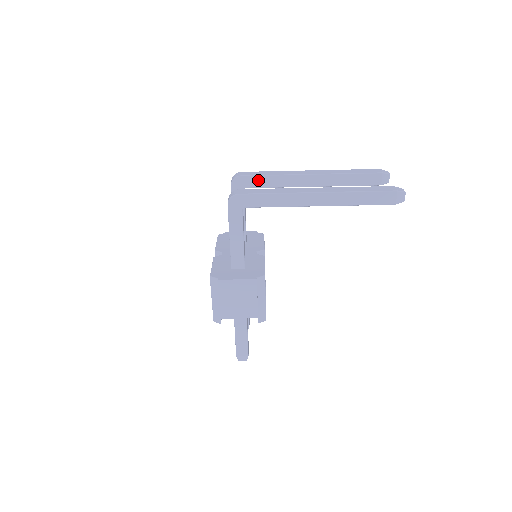
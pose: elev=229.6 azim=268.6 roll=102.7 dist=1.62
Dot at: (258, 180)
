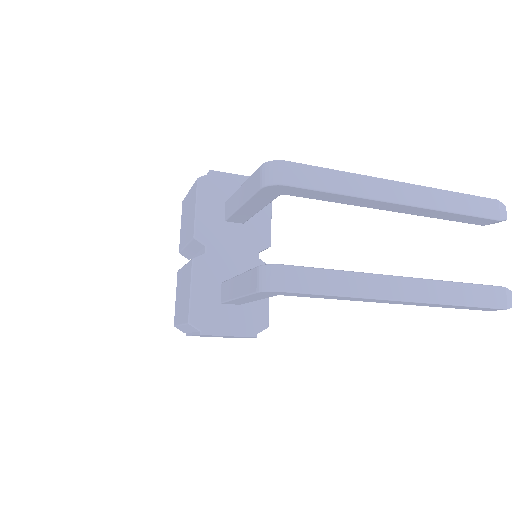
Dot at: (313, 193)
